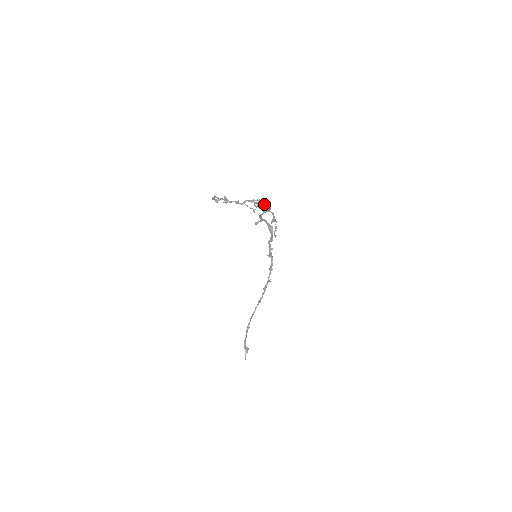
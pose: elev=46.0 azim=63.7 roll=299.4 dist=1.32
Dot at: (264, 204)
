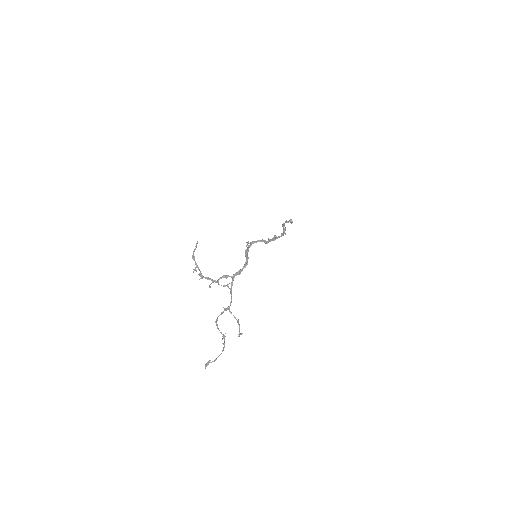
Dot at: (229, 306)
